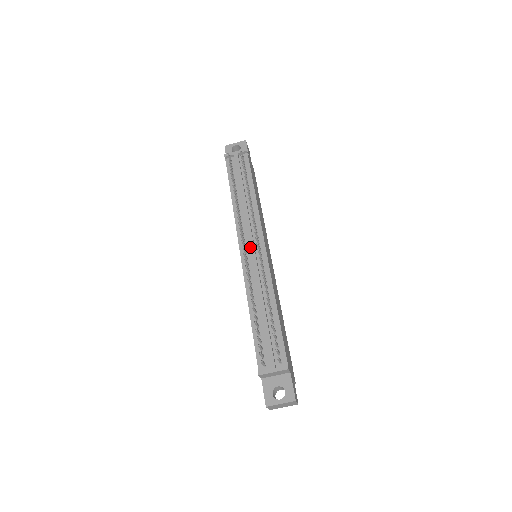
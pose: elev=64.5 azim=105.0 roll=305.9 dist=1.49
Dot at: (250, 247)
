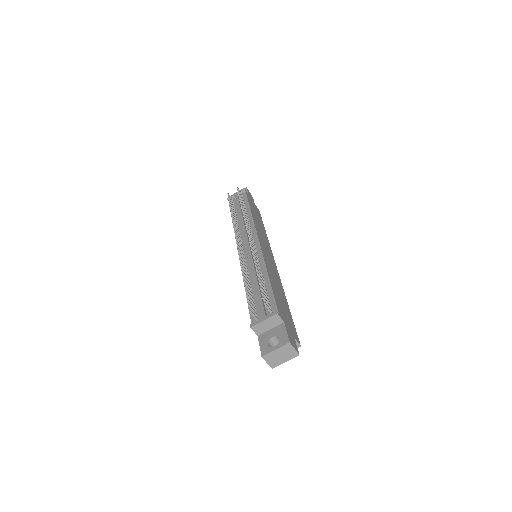
Dot at: (245, 243)
